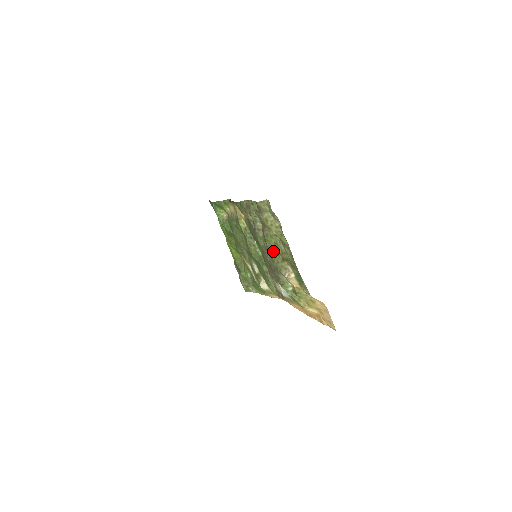
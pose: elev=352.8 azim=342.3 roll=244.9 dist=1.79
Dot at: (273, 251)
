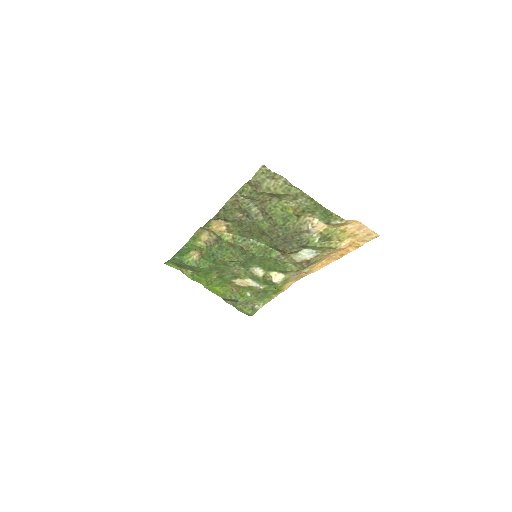
Dot at: (283, 219)
